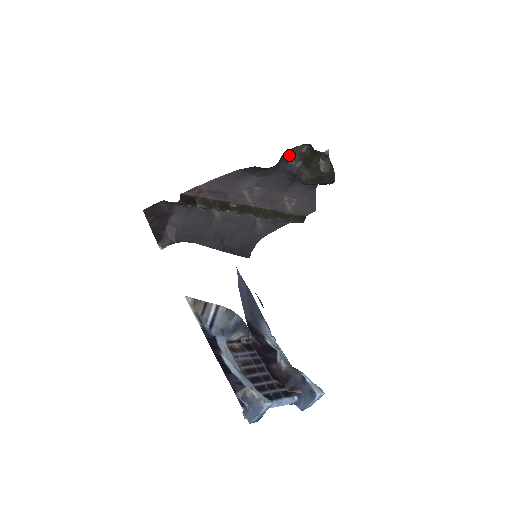
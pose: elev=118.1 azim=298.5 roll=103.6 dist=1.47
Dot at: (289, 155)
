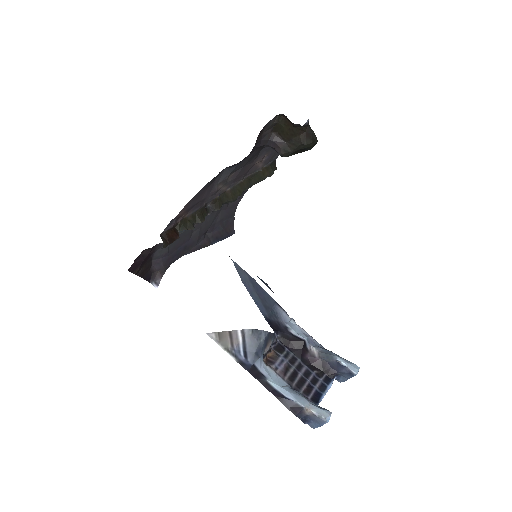
Dot at: (261, 133)
